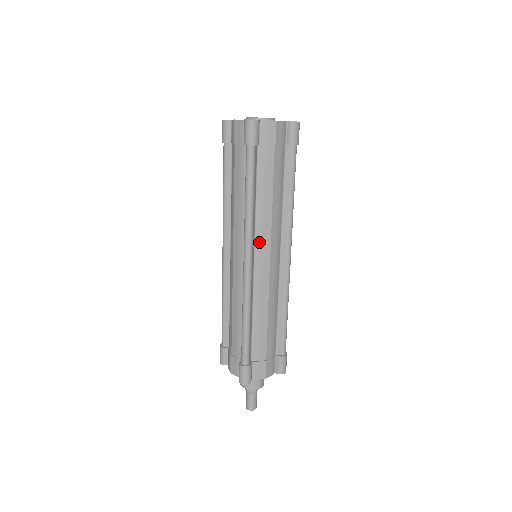
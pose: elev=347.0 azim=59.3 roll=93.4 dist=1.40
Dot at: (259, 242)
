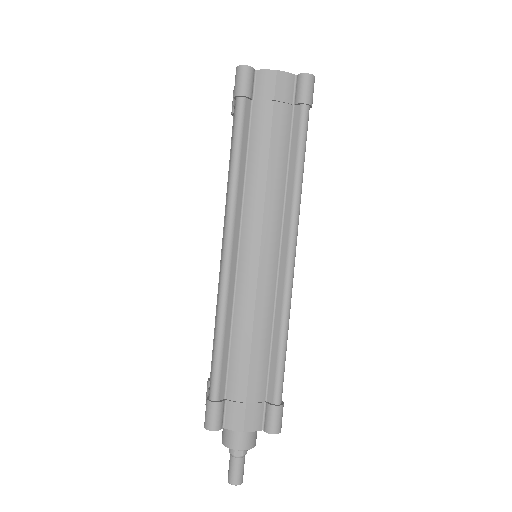
Dot at: (246, 226)
